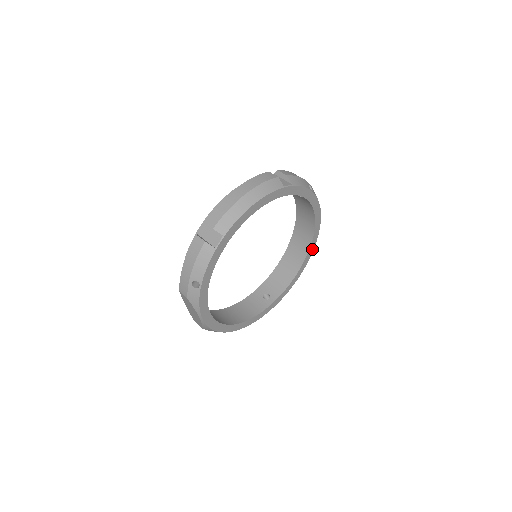
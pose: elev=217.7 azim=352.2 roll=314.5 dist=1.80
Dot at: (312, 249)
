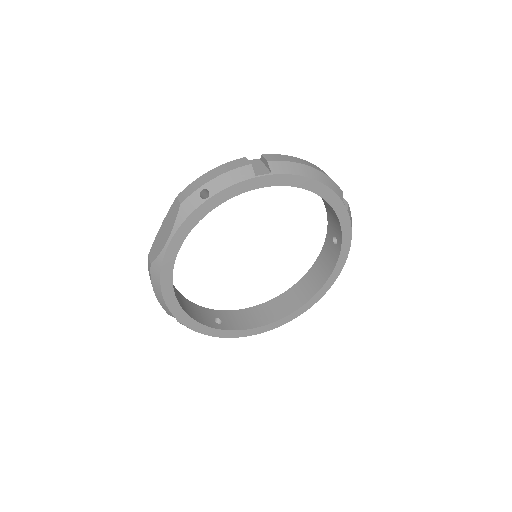
Dot at: (296, 315)
